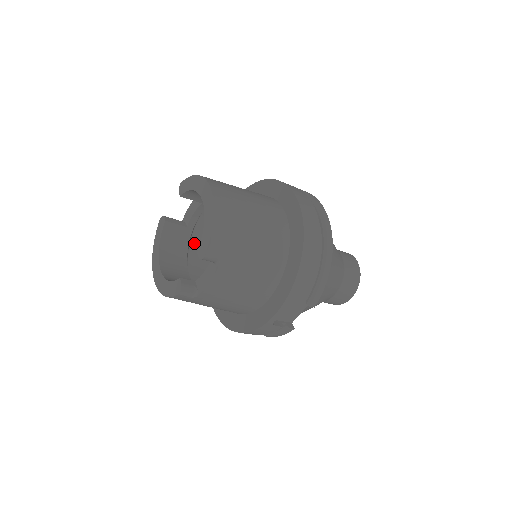
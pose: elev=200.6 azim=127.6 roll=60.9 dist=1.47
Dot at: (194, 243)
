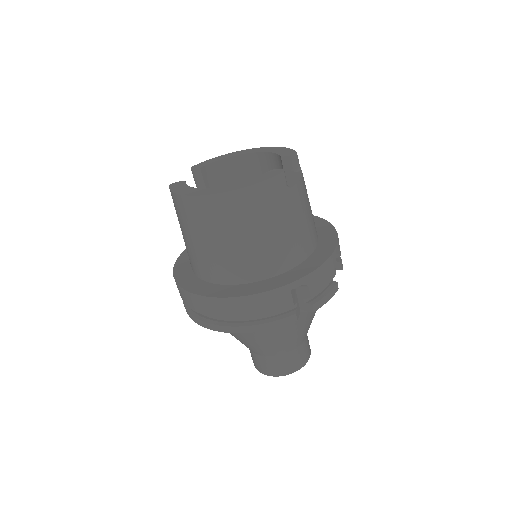
Dot at: occluded
